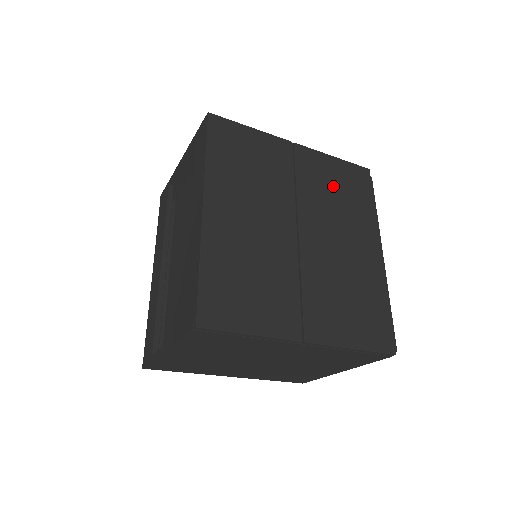
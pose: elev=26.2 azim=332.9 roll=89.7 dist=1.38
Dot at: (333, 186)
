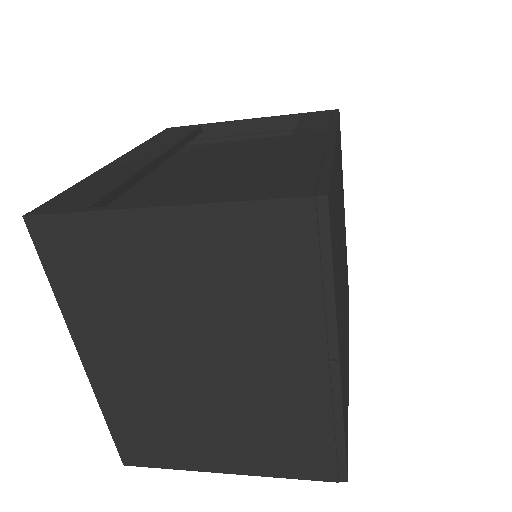
Dot at: occluded
